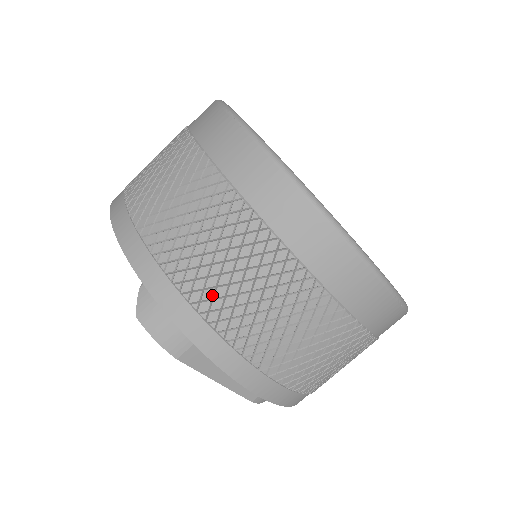
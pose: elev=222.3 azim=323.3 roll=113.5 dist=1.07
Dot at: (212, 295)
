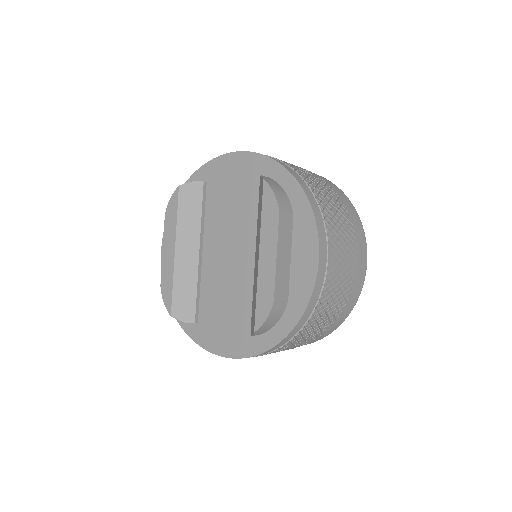
Dot at: (319, 192)
